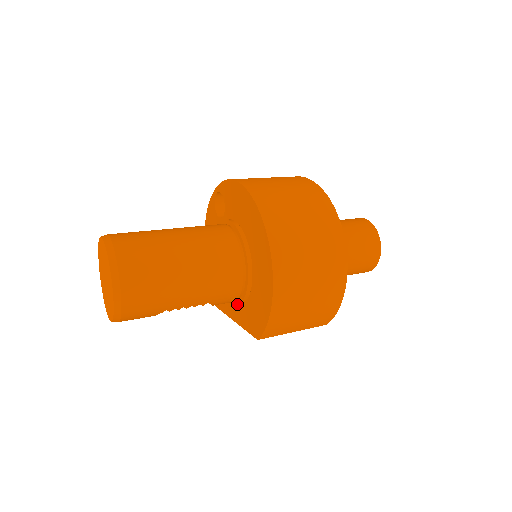
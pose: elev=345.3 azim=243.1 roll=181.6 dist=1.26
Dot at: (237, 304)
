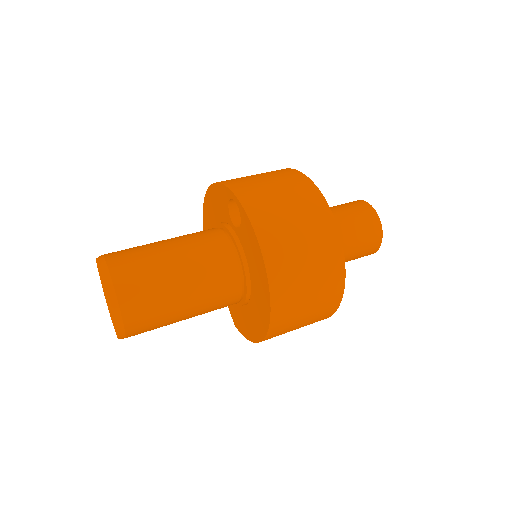
Dot at: occluded
